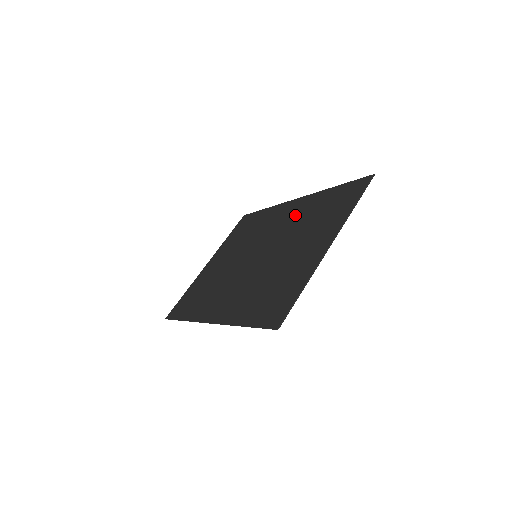
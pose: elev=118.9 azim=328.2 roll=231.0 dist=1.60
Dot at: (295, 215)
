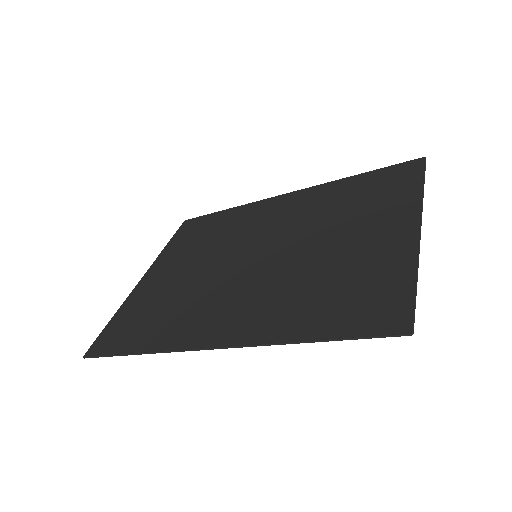
Dot at: (303, 207)
